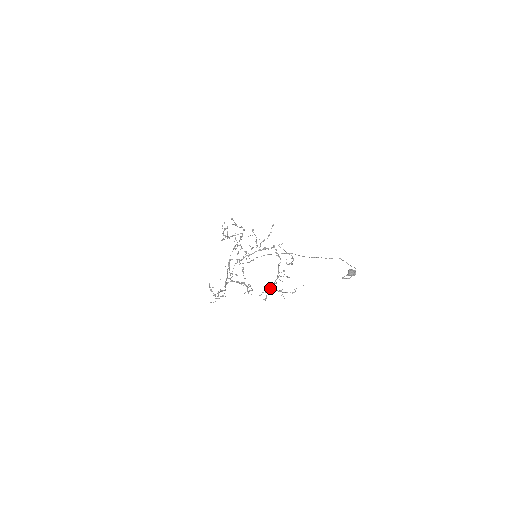
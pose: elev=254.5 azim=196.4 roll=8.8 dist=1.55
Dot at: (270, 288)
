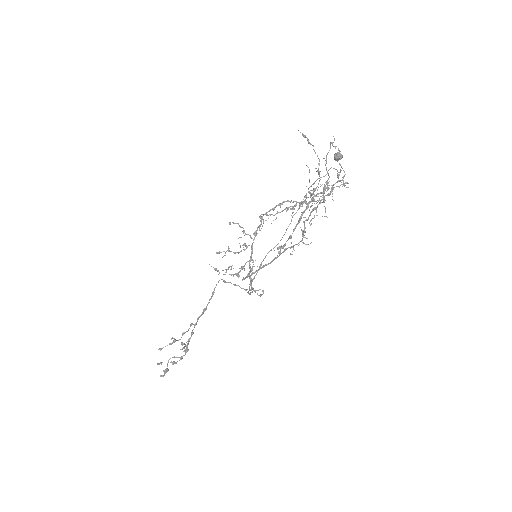
Dot at: occluded
